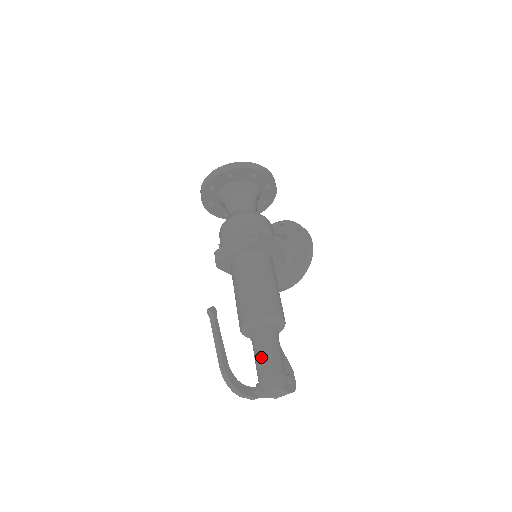
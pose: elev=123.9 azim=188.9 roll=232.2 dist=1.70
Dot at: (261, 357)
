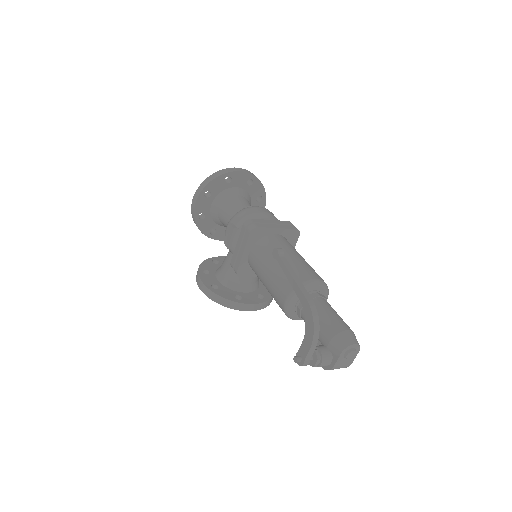
Dot at: (334, 313)
